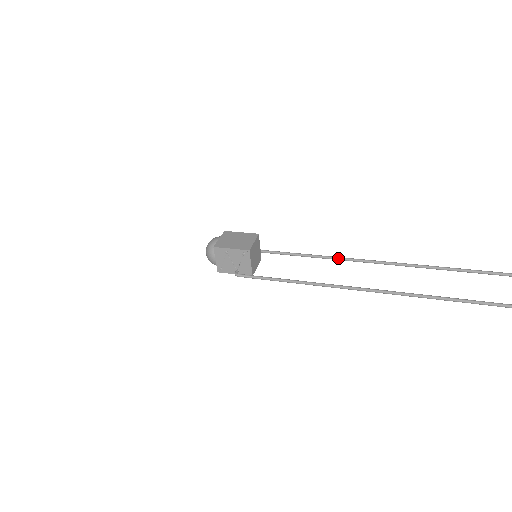
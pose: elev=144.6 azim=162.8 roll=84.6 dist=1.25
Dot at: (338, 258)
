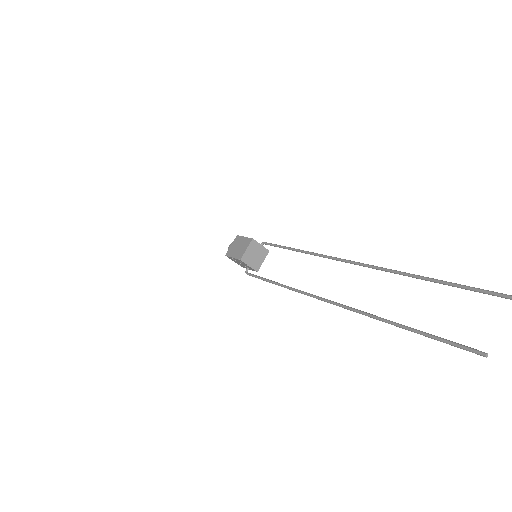
Dot at: (309, 253)
